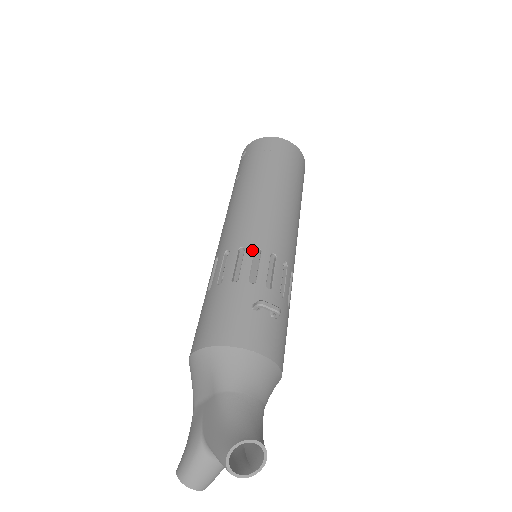
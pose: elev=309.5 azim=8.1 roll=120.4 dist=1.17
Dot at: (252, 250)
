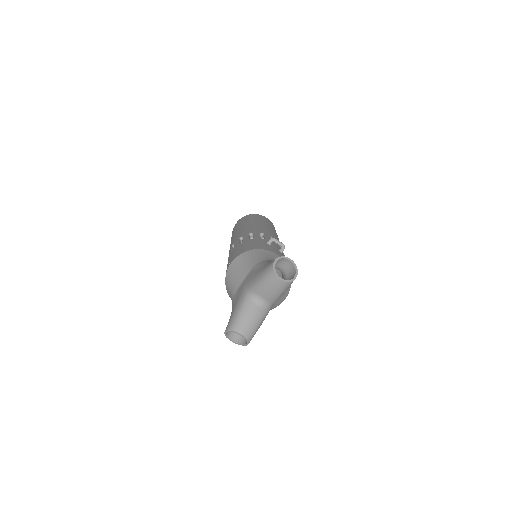
Dot at: (258, 233)
